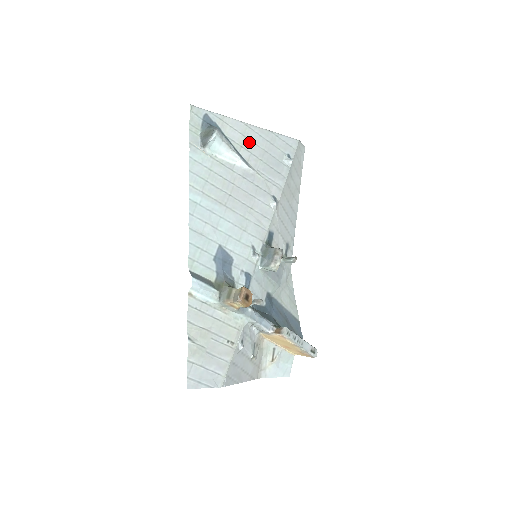
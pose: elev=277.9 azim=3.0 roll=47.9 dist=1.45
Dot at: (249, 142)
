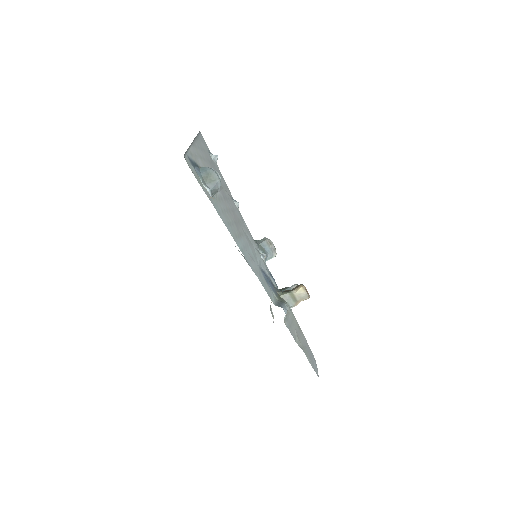
Dot at: (204, 161)
